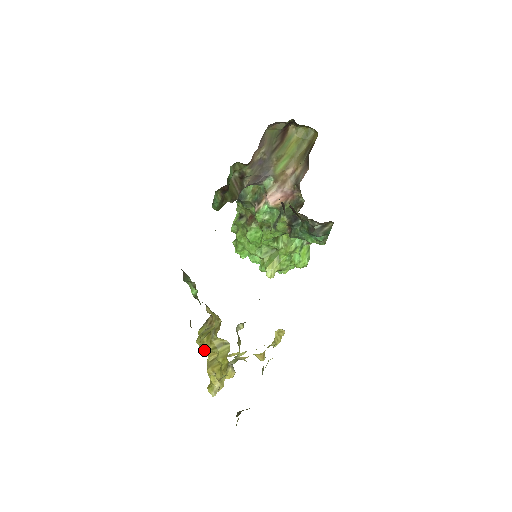
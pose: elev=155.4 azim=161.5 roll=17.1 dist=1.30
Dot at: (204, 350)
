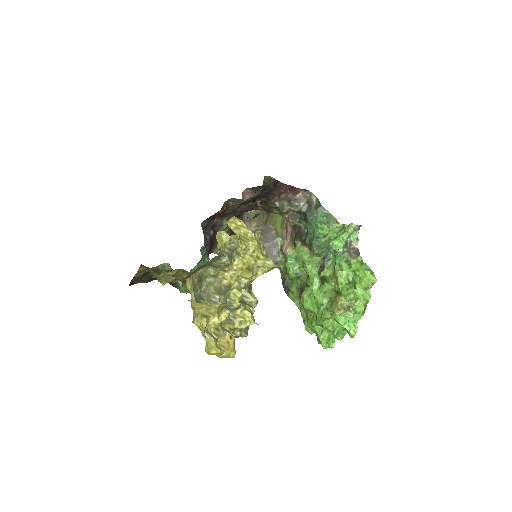
Dot at: occluded
